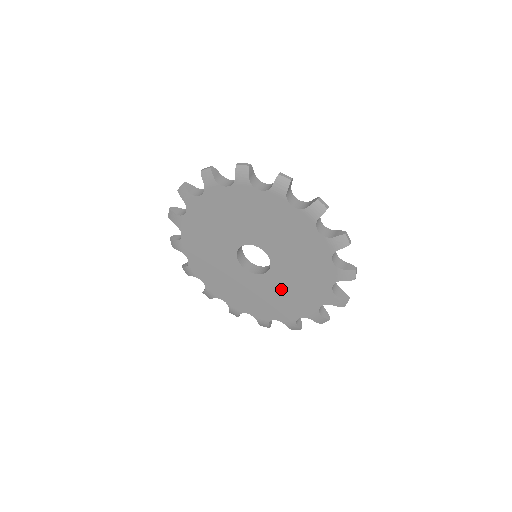
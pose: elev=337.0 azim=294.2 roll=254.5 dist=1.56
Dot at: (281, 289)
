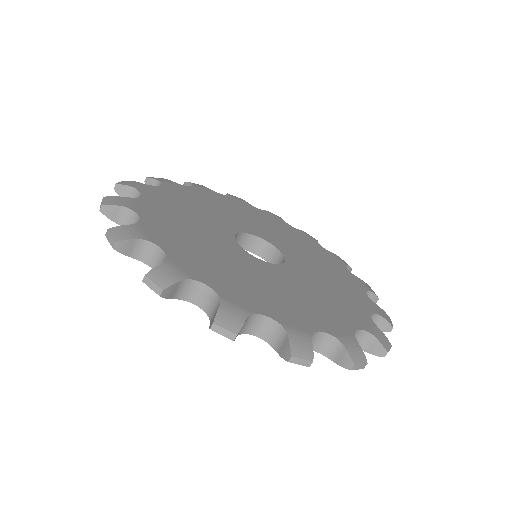
Dot at: occluded
